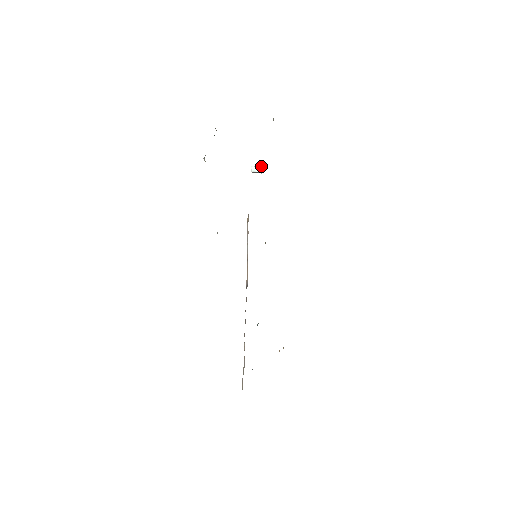
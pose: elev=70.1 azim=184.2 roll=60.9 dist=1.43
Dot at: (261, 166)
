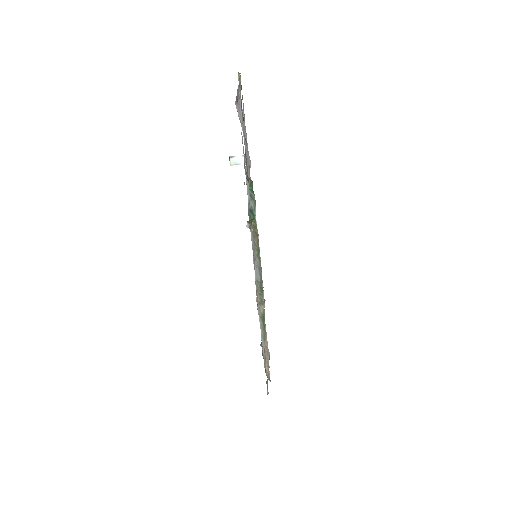
Dot at: (245, 157)
